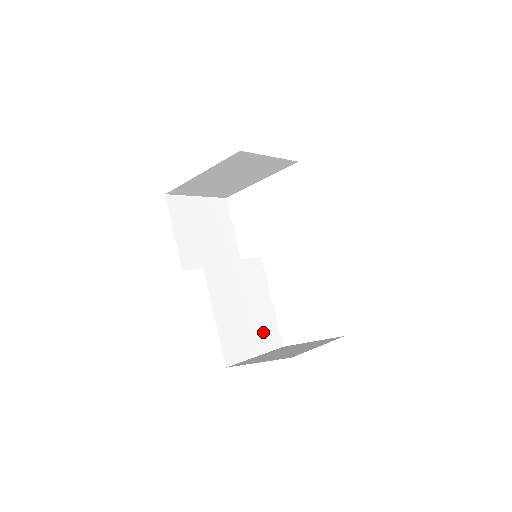
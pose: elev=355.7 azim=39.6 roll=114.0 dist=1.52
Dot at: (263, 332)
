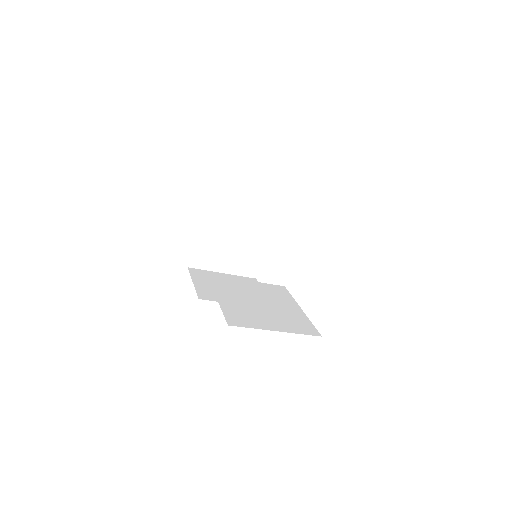
Dot at: (287, 321)
